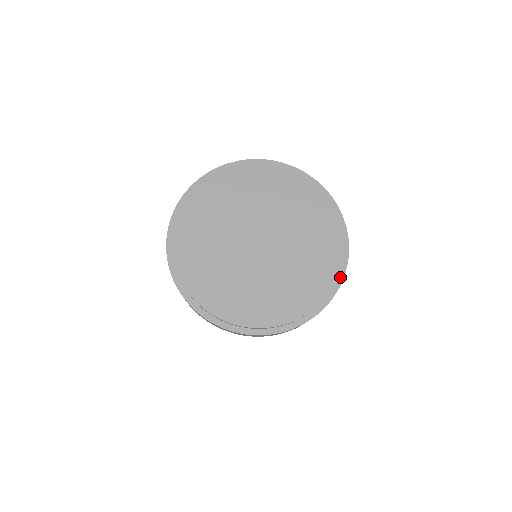
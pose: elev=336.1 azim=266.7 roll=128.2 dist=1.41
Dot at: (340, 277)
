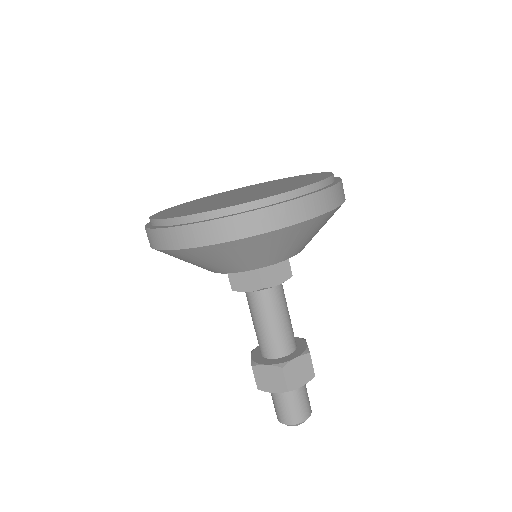
Dot at: (307, 194)
